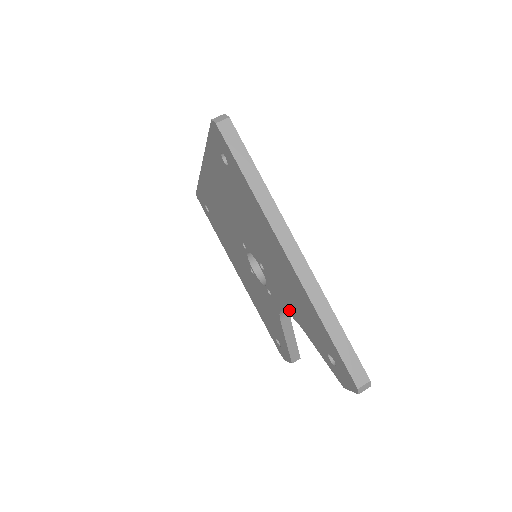
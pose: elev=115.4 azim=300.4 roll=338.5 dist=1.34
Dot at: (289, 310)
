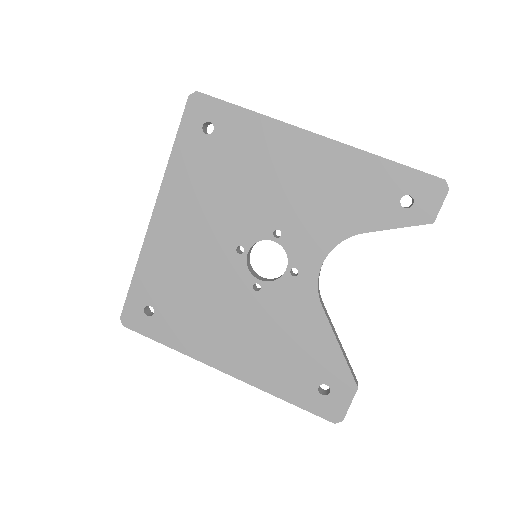
Dot at: (333, 237)
